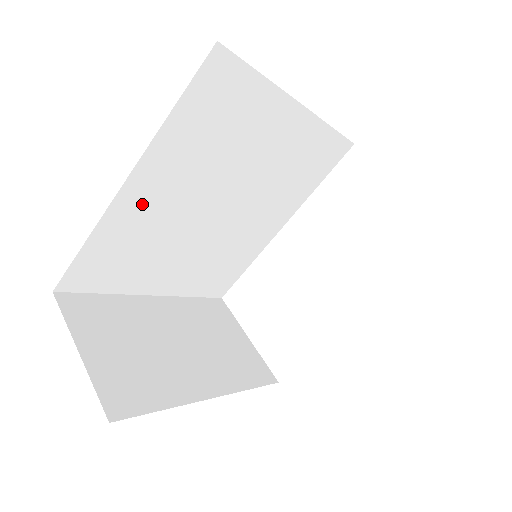
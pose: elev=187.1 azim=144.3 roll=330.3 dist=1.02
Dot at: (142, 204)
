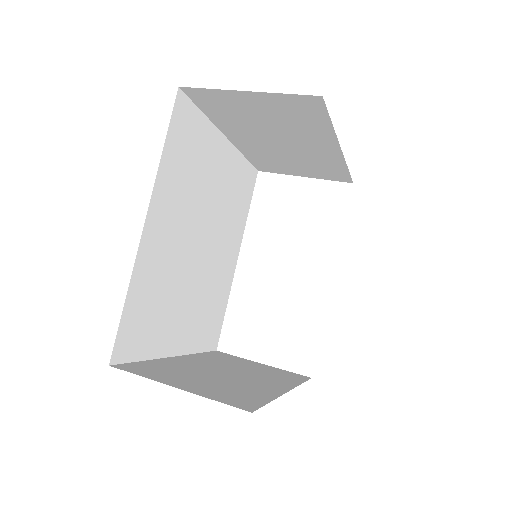
Dot at: (157, 246)
